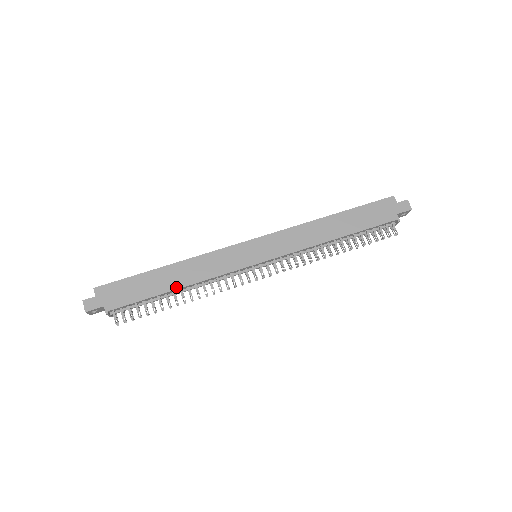
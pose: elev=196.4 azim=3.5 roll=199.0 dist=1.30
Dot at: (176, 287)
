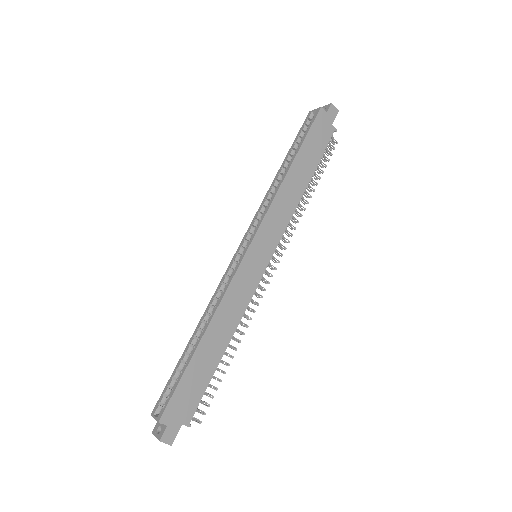
Dot at: (225, 347)
